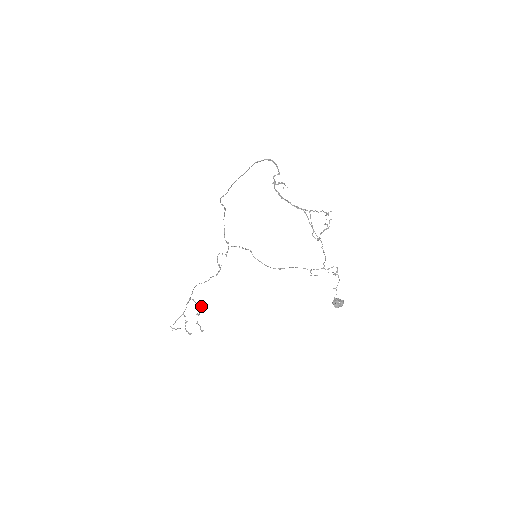
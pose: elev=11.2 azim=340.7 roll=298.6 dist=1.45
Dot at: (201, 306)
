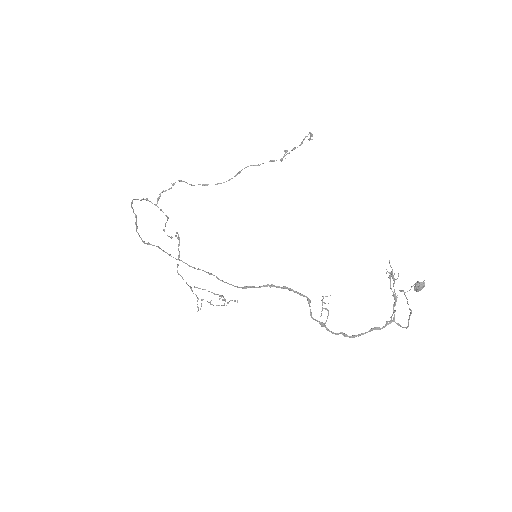
Dot at: (223, 300)
